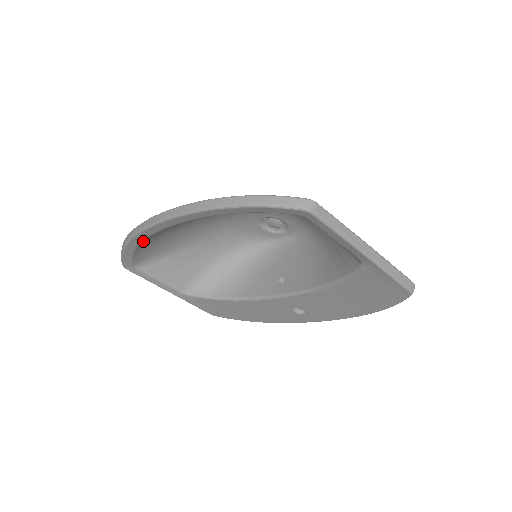
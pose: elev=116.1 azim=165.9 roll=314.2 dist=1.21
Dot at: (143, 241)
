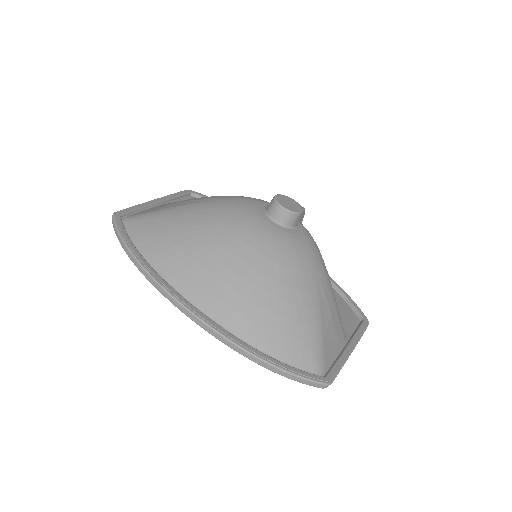
Dot at: (155, 270)
